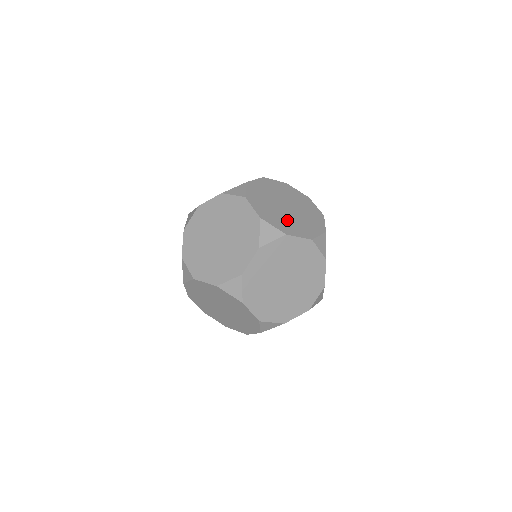
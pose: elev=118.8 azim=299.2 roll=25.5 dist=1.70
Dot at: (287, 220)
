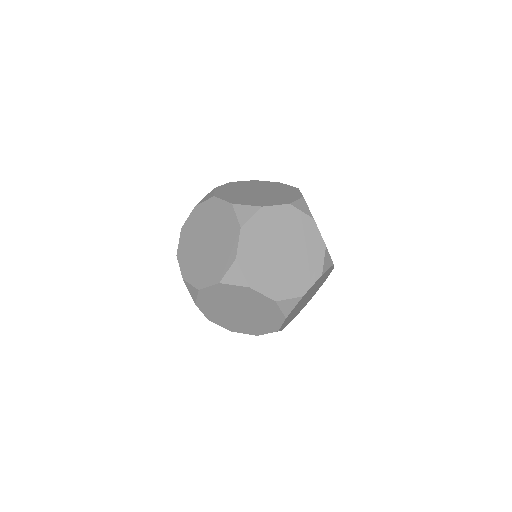
Dot at: occluded
